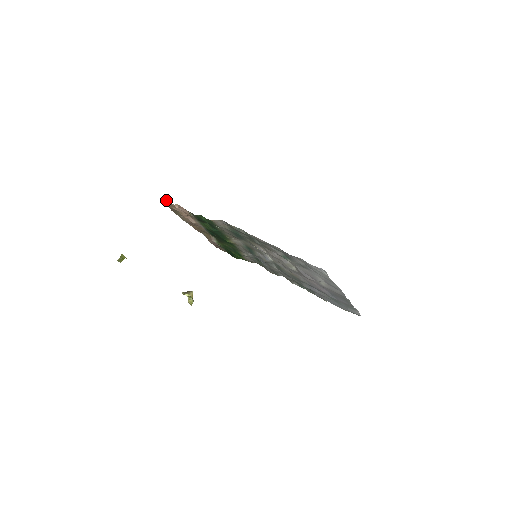
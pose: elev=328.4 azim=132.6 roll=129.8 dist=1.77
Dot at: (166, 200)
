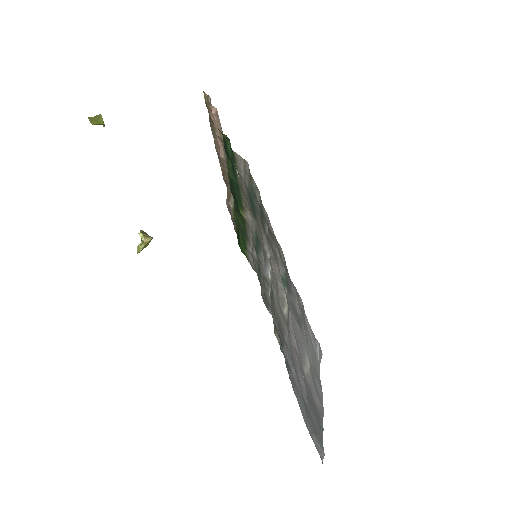
Dot at: occluded
